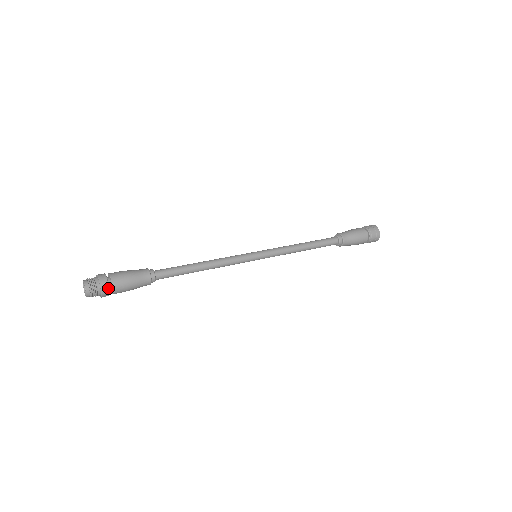
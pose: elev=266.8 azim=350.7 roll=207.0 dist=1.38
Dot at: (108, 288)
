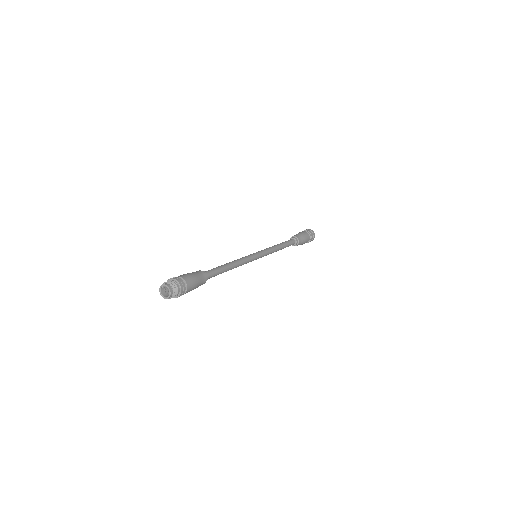
Dot at: occluded
